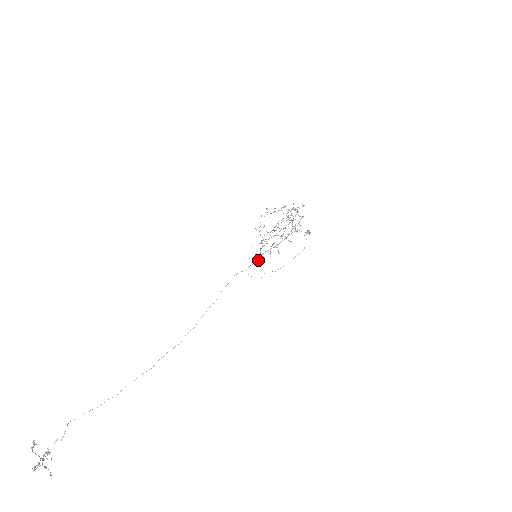
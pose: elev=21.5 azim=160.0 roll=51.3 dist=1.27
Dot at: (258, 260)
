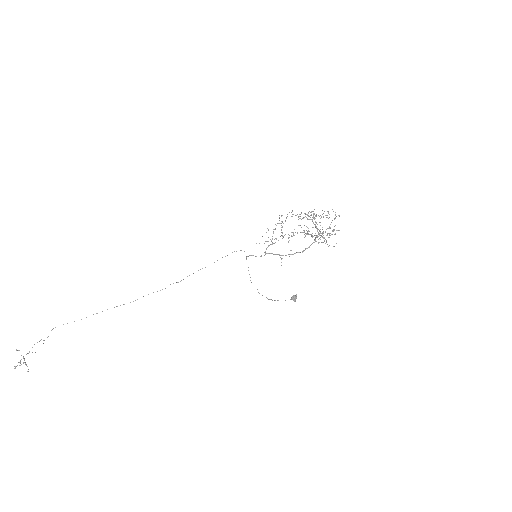
Dot at: (260, 256)
